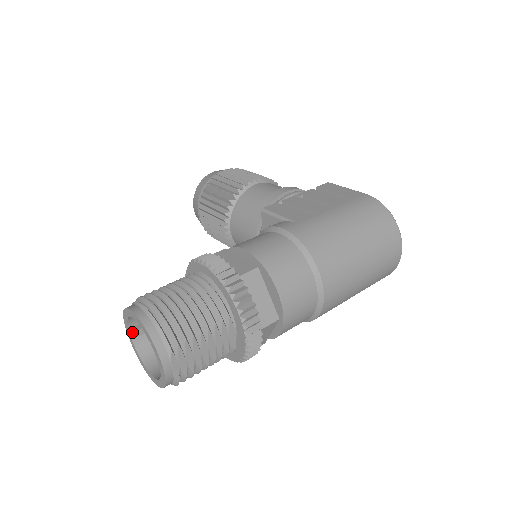
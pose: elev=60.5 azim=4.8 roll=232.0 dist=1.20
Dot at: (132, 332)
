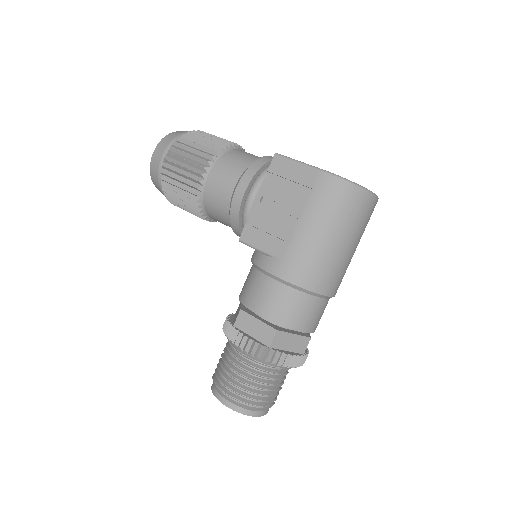
Dot at: occluded
